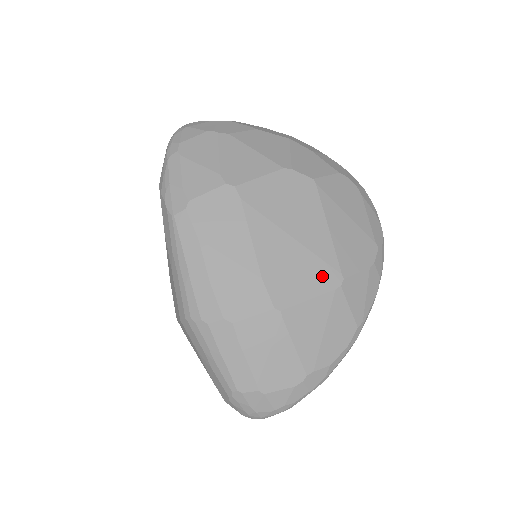
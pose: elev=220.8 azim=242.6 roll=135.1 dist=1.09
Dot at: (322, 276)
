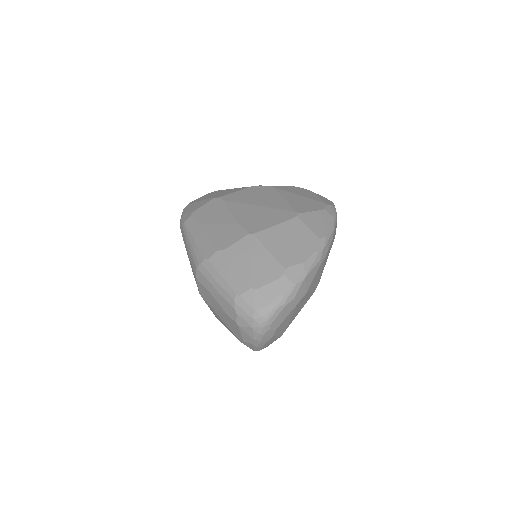
Dot at: (282, 215)
